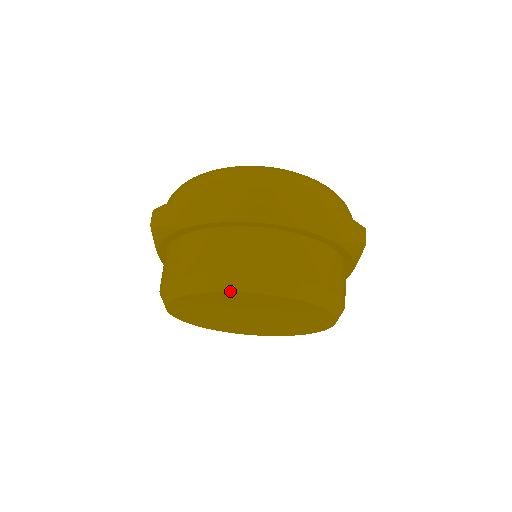
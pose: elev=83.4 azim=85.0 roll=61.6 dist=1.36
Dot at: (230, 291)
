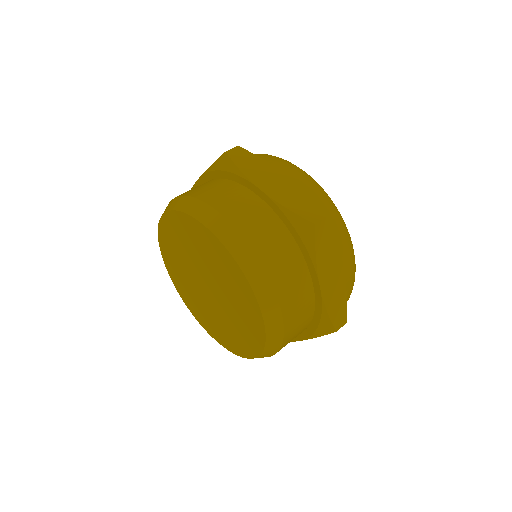
Dot at: (228, 250)
